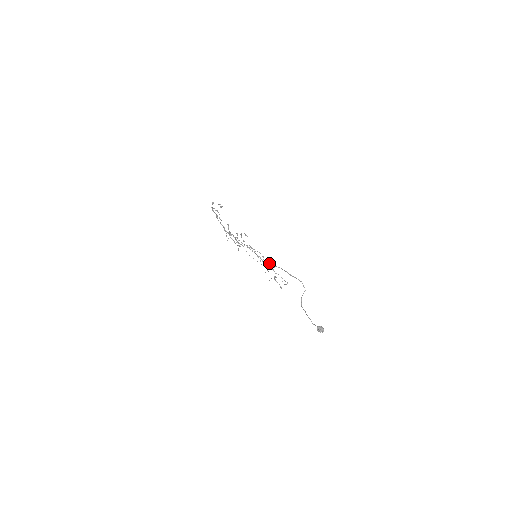
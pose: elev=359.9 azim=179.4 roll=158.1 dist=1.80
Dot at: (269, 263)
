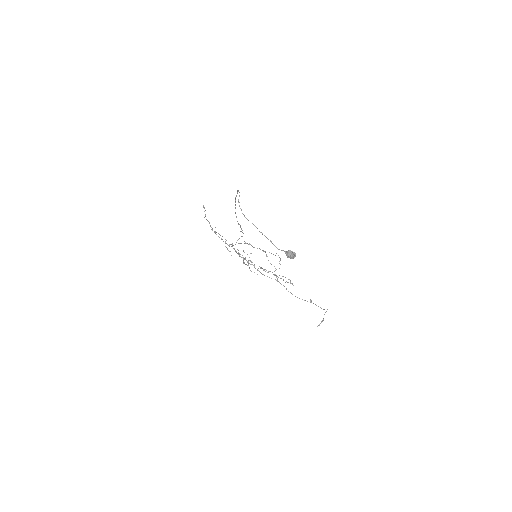
Dot at: occluded
